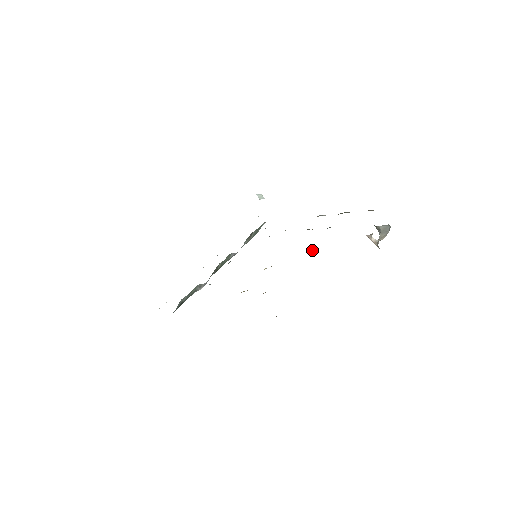
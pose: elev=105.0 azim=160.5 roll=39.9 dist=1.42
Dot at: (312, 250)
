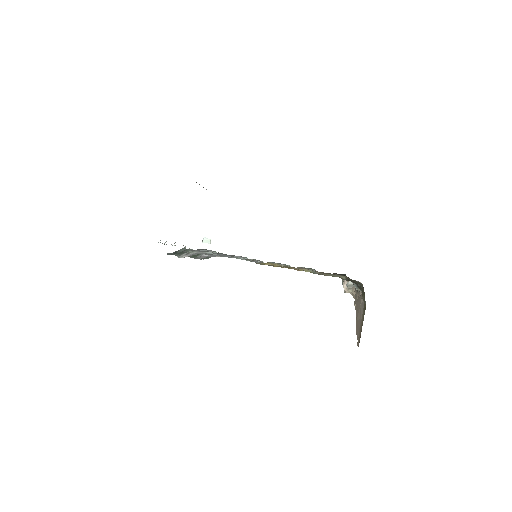
Dot at: occluded
